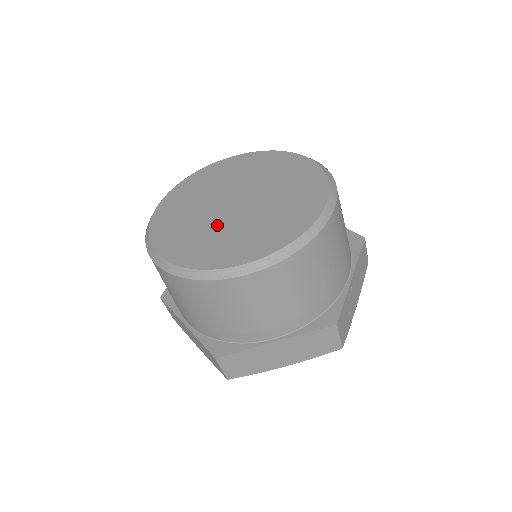
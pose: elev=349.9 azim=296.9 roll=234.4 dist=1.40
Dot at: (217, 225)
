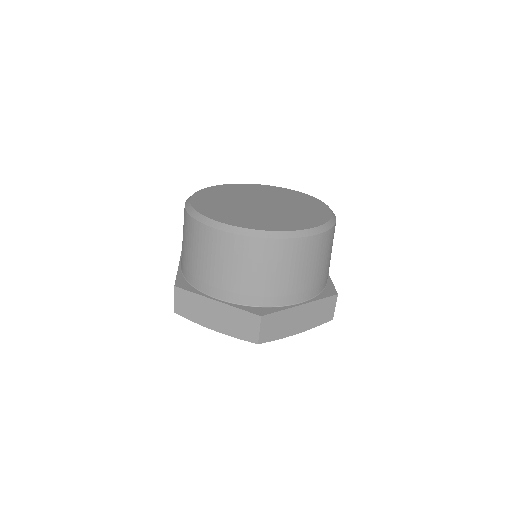
Dot at: (260, 213)
